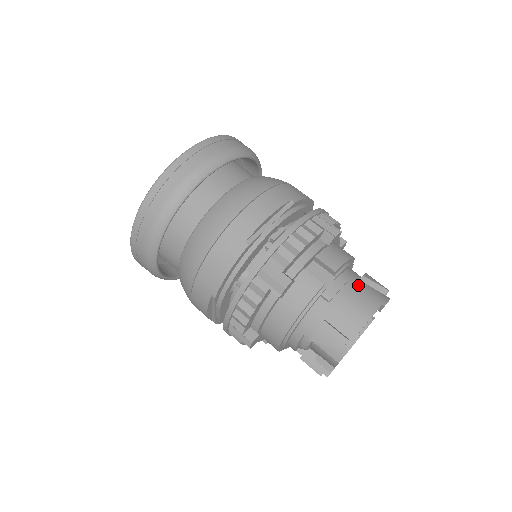
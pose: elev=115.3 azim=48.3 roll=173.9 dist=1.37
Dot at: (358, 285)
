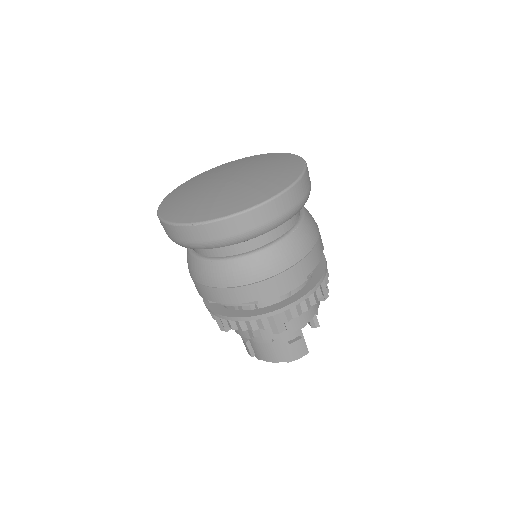
Dot at: (282, 345)
